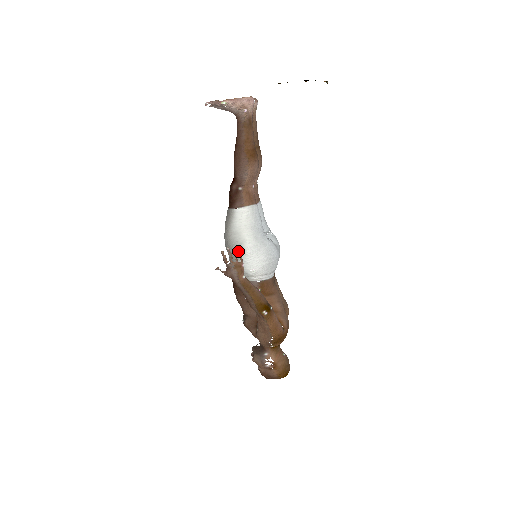
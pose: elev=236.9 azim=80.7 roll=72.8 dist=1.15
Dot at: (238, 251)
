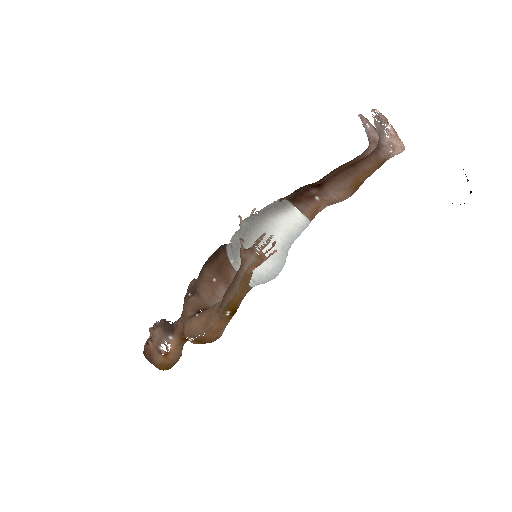
Dot at: occluded
